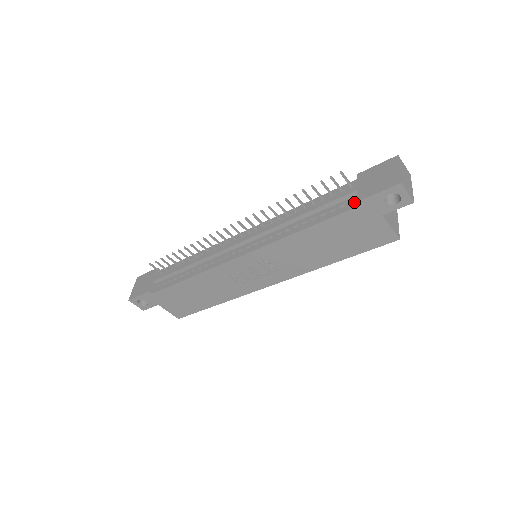
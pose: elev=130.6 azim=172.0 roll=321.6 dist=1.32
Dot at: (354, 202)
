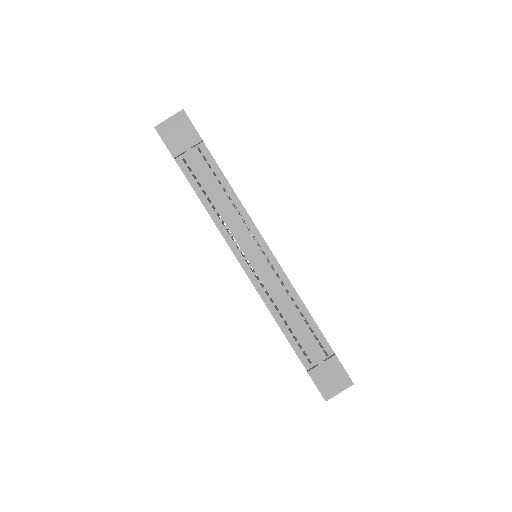
Dot at: (309, 363)
